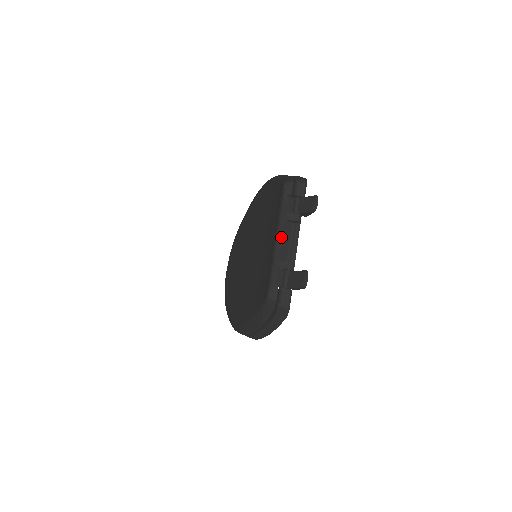
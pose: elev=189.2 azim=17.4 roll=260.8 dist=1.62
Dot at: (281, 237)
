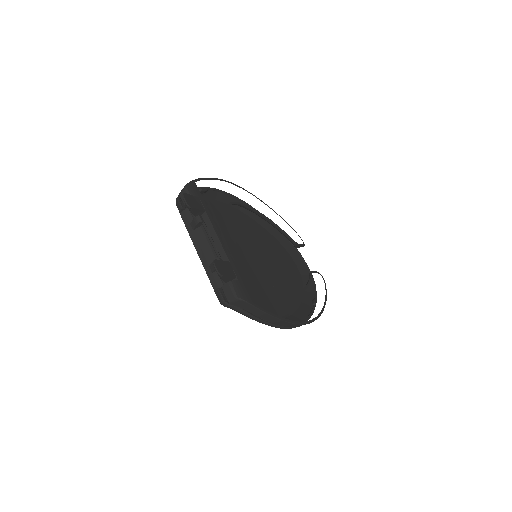
Dot at: (198, 247)
